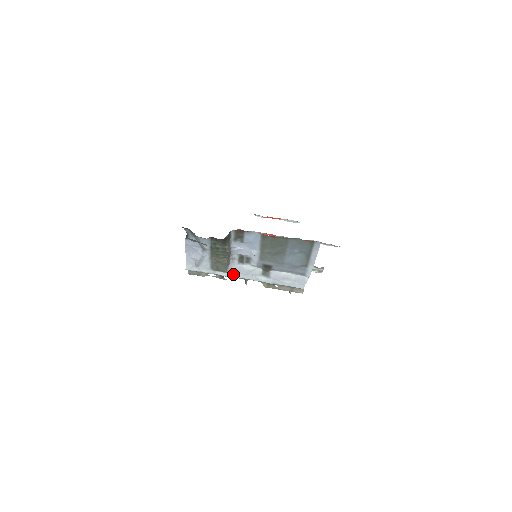
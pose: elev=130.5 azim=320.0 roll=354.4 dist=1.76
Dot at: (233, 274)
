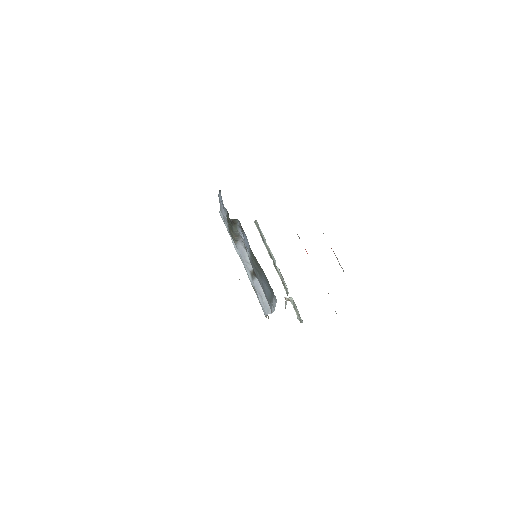
Dot at: (238, 250)
